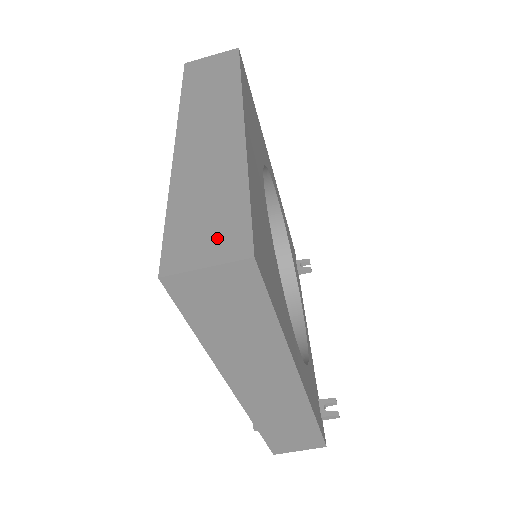
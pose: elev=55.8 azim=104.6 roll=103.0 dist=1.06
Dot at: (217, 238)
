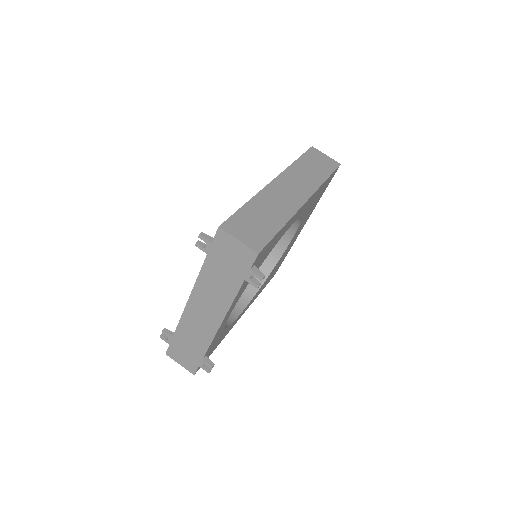
Dot at: occluded
